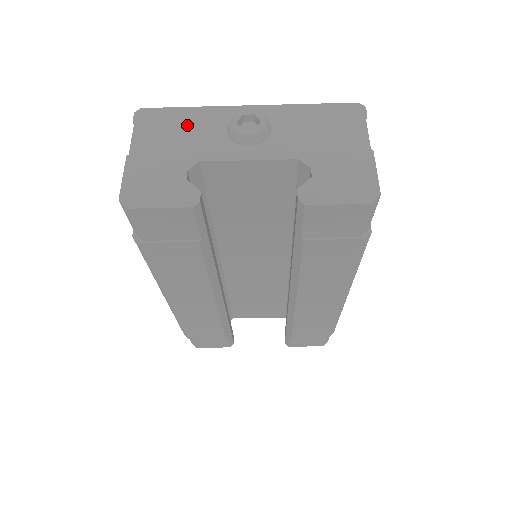
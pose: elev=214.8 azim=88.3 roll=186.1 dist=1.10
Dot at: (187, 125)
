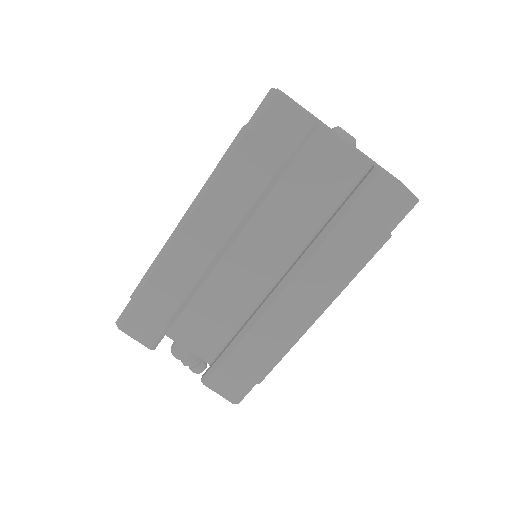
Dot at: (308, 112)
